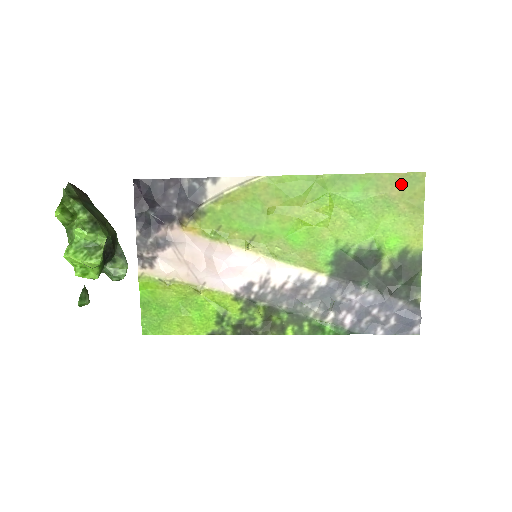
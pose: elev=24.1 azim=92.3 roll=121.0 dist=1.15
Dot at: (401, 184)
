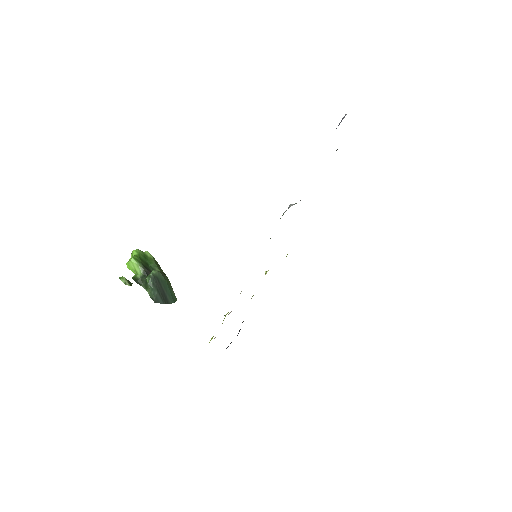
Dot at: occluded
